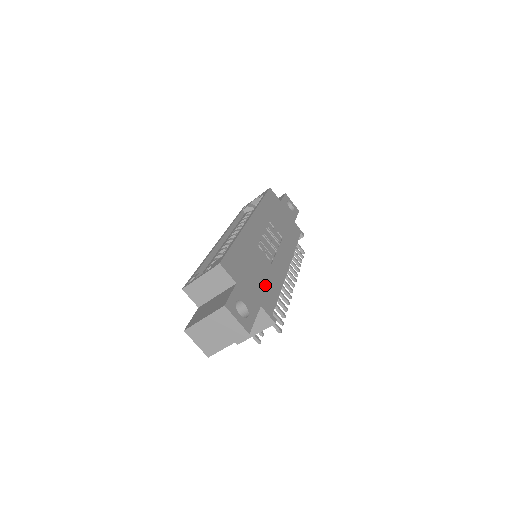
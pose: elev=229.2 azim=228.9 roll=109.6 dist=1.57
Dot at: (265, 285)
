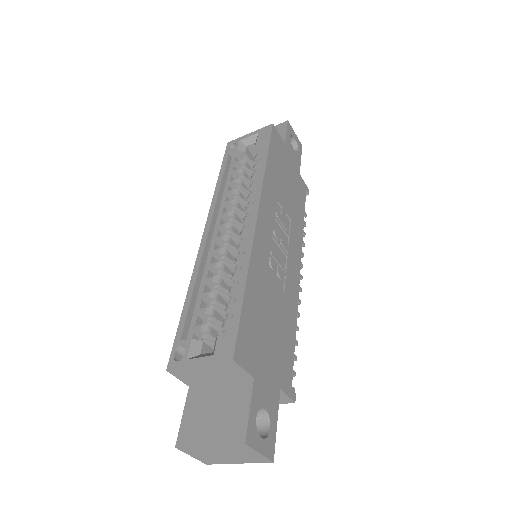
Dot at: (281, 341)
